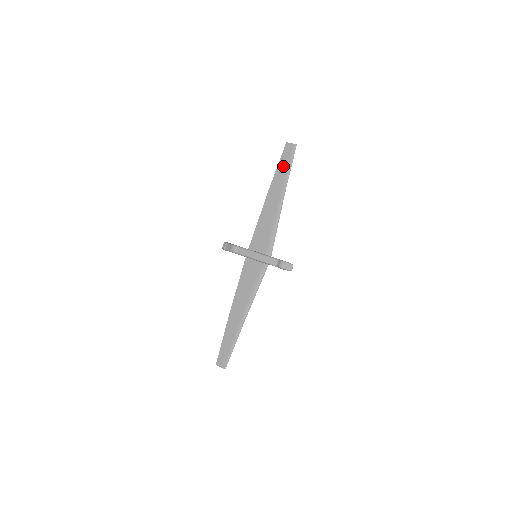
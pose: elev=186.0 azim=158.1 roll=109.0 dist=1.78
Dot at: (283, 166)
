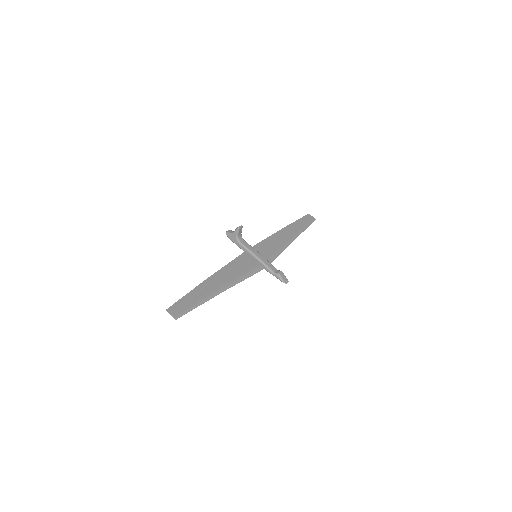
Dot at: (302, 223)
